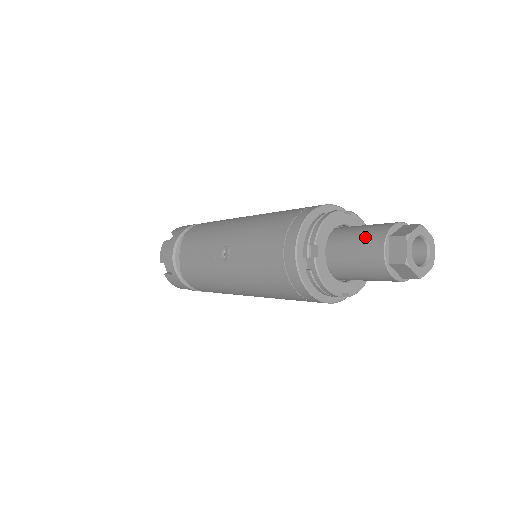
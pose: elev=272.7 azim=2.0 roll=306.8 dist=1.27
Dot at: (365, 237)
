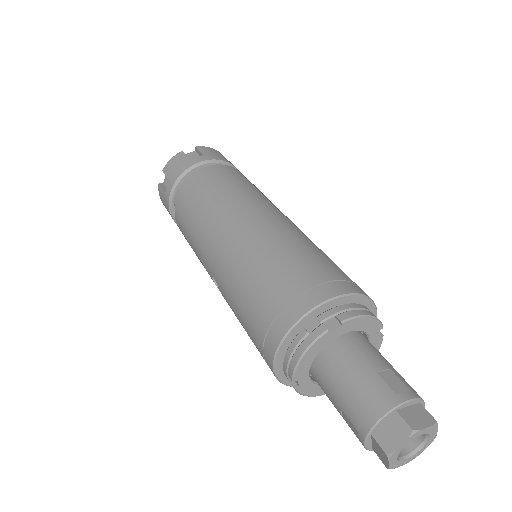
Dot at: (346, 410)
